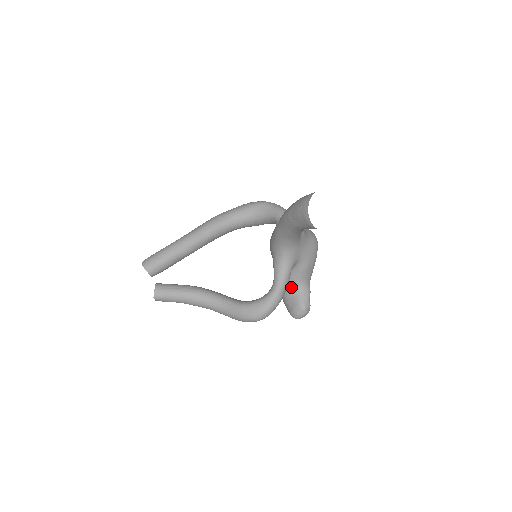
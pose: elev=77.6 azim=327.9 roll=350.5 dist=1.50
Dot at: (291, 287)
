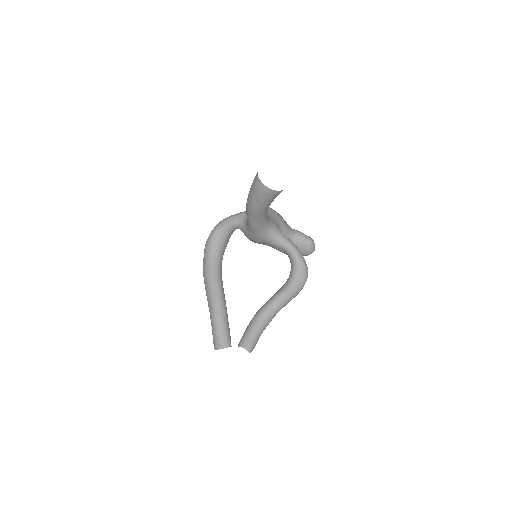
Dot at: occluded
